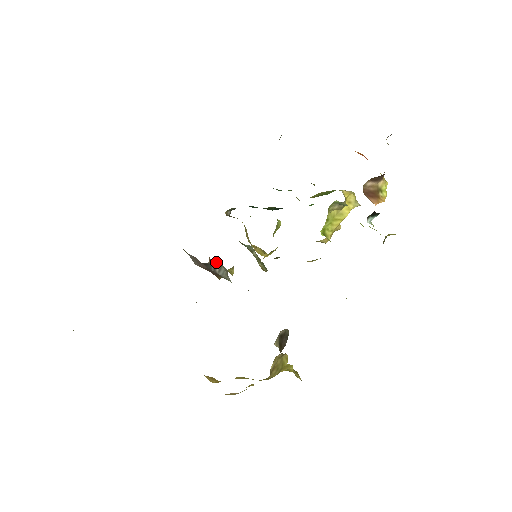
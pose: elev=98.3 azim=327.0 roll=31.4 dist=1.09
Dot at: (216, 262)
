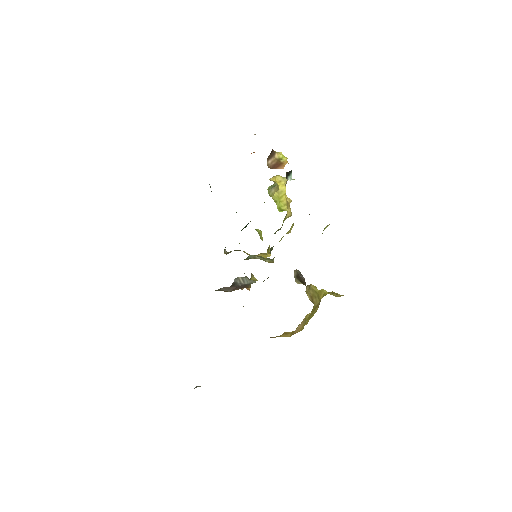
Dot at: (237, 278)
